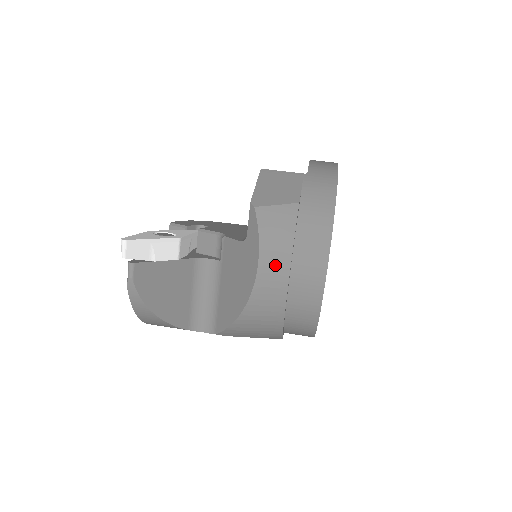
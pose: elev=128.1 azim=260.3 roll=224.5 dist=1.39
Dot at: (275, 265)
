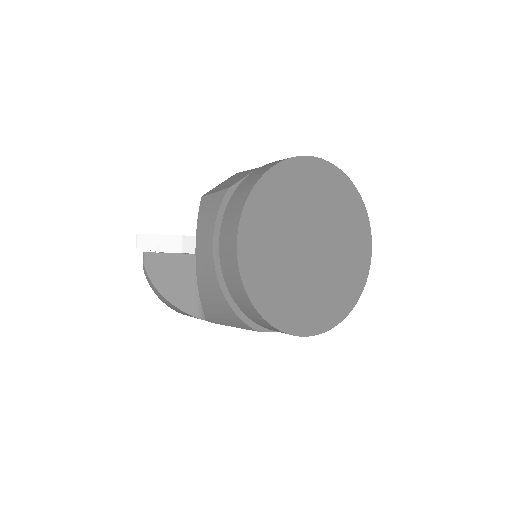
Dot at: (205, 242)
